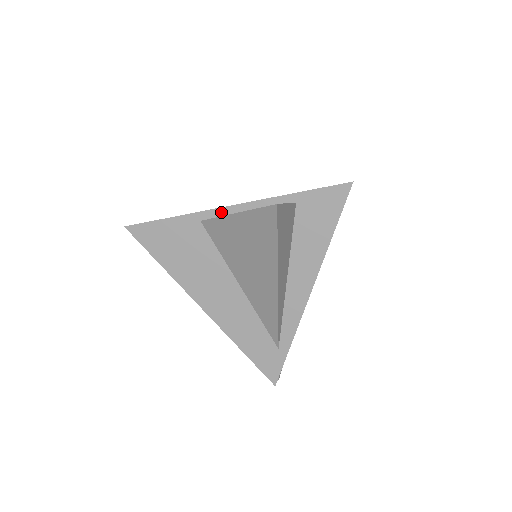
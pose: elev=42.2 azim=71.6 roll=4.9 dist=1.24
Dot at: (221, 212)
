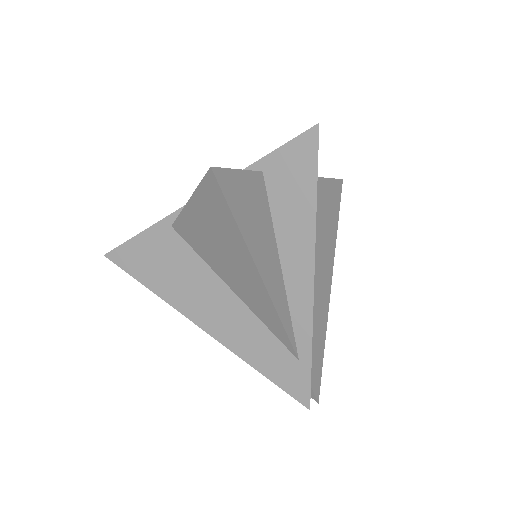
Dot at: occluded
